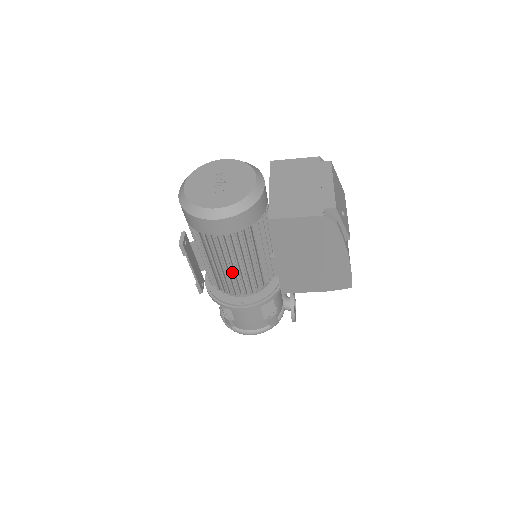
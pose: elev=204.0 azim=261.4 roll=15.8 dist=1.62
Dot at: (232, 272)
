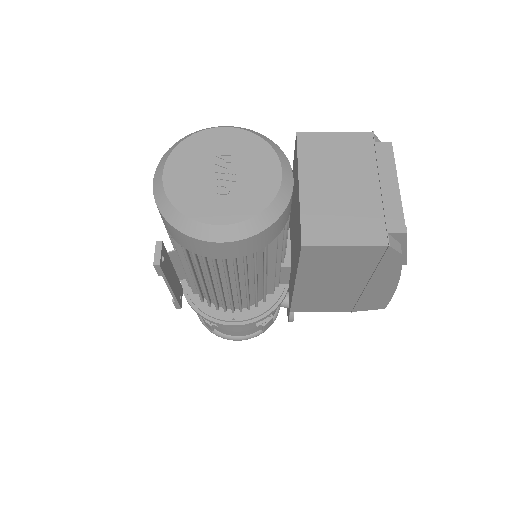
Dot at: (228, 292)
